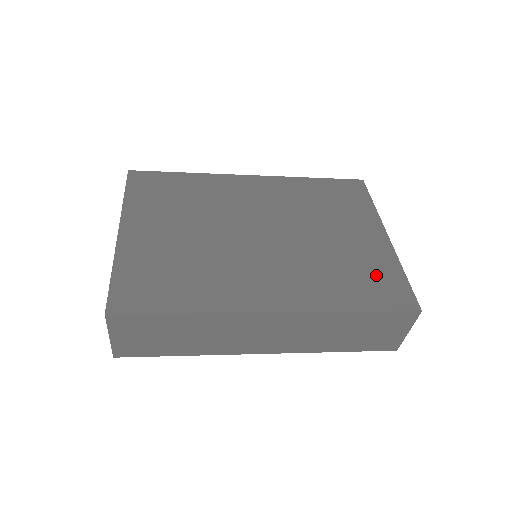
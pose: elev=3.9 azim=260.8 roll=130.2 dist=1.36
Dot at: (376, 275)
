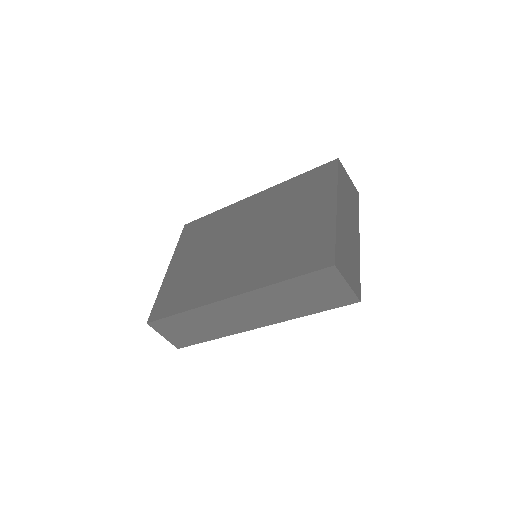
Dot at: (311, 245)
